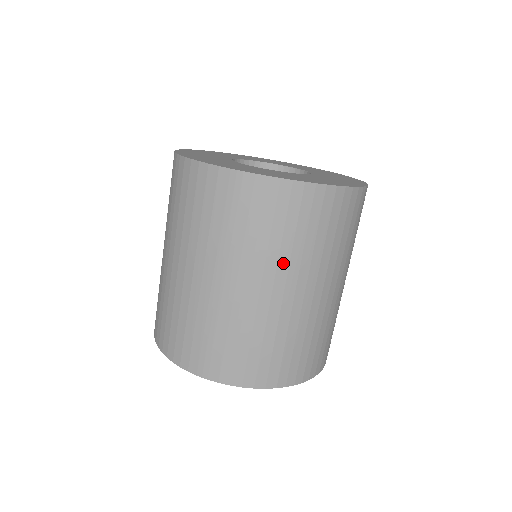
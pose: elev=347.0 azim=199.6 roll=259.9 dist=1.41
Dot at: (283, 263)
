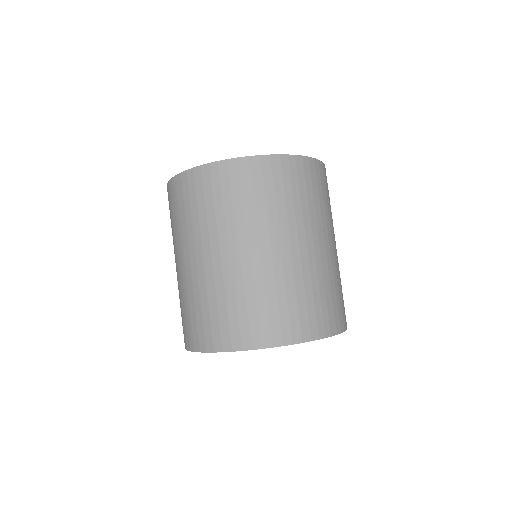
Dot at: (213, 231)
